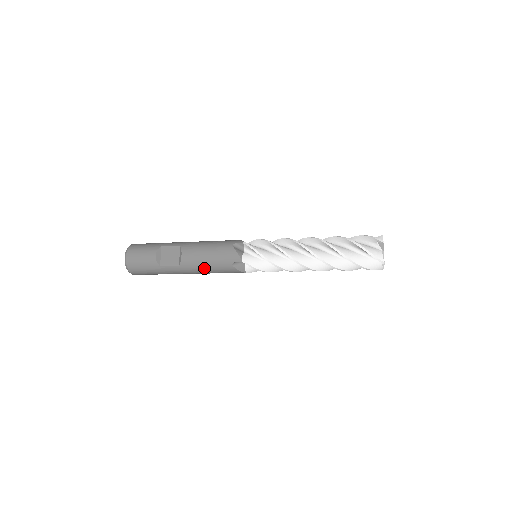
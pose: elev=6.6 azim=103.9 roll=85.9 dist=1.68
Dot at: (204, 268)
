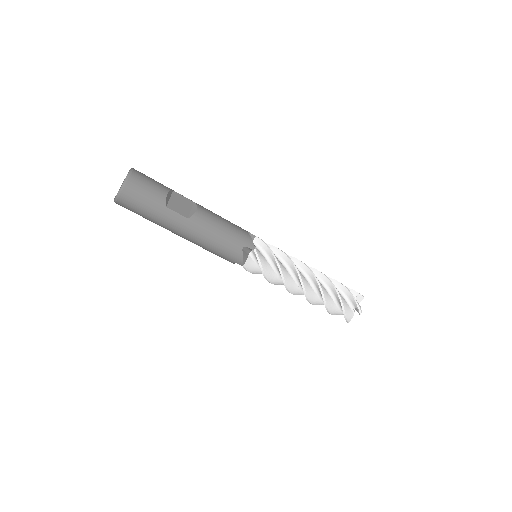
Dot at: (212, 236)
